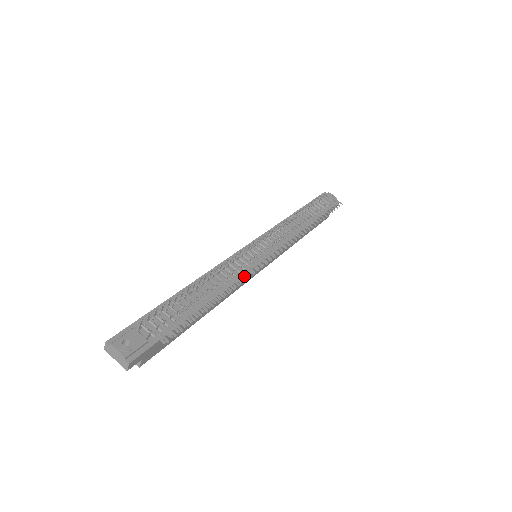
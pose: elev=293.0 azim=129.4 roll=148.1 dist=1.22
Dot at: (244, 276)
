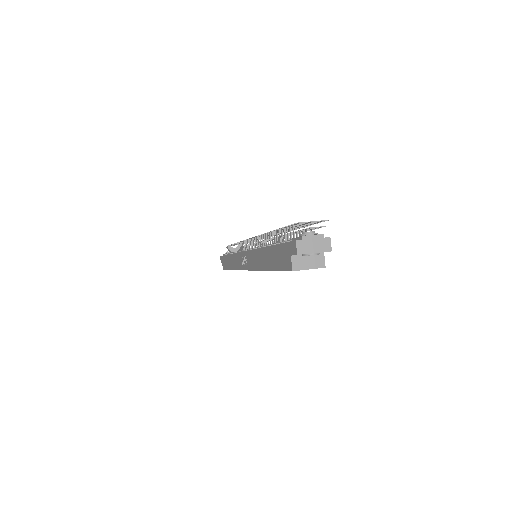
Dot at: occluded
